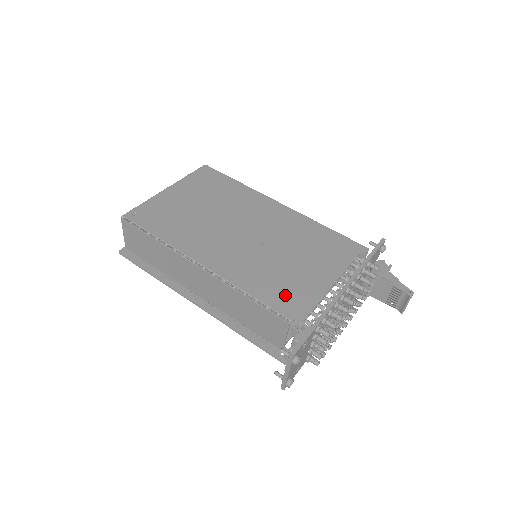
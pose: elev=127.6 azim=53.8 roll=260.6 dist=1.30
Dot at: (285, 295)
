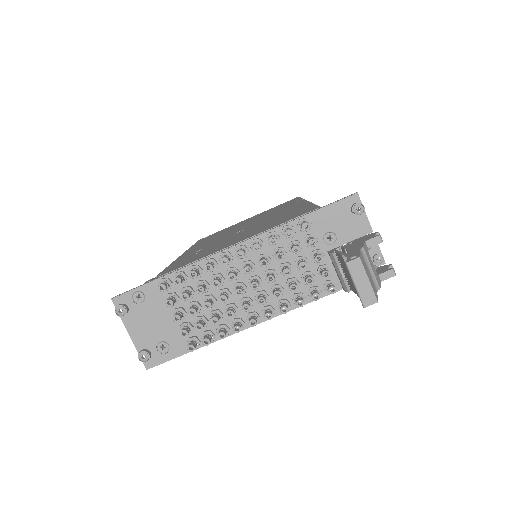
Dot at: (184, 261)
